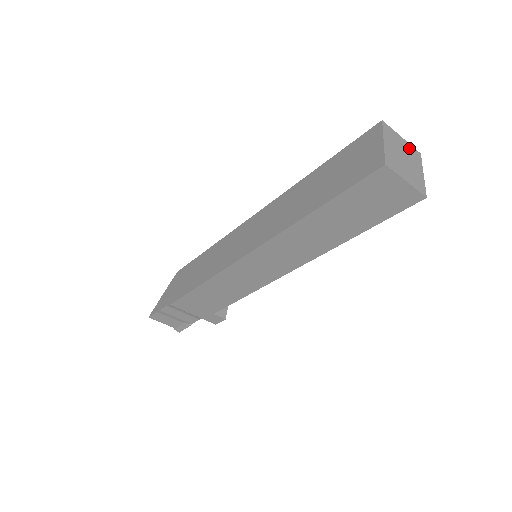
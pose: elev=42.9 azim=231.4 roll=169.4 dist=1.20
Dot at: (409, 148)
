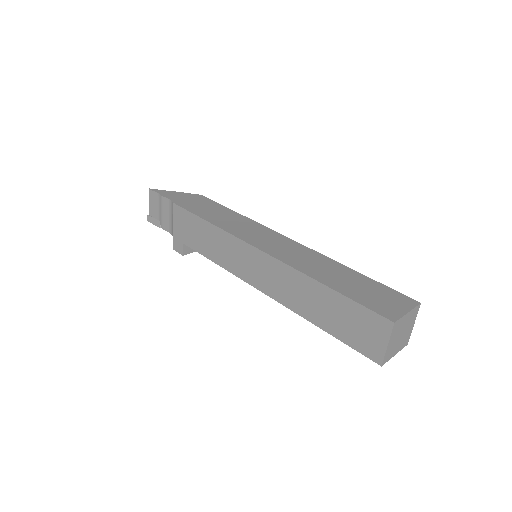
Dot at: (409, 334)
